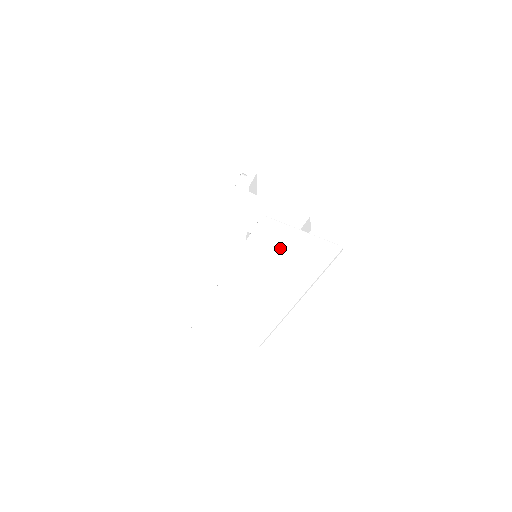
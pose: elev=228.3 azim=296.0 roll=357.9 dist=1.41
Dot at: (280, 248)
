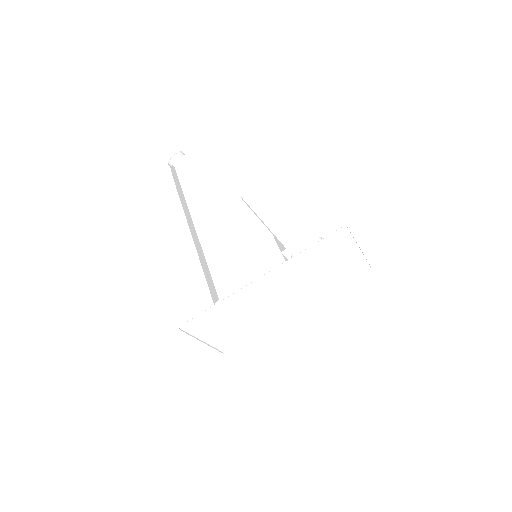
Dot at: (329, 258)
